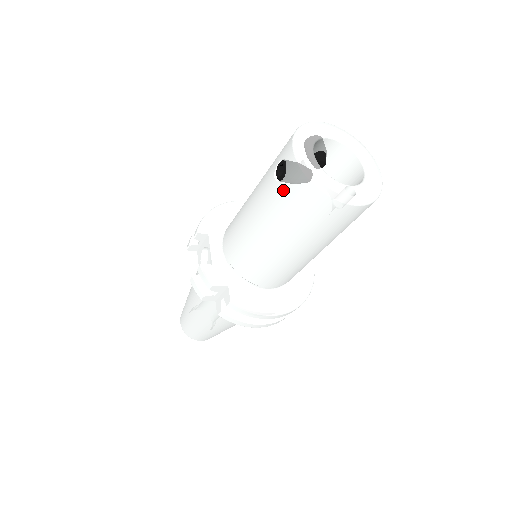
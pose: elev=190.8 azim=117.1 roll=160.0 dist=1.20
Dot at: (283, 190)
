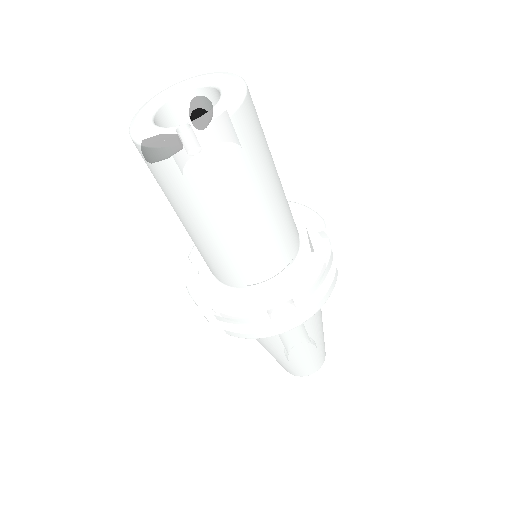
Dot at: (150, 170)
